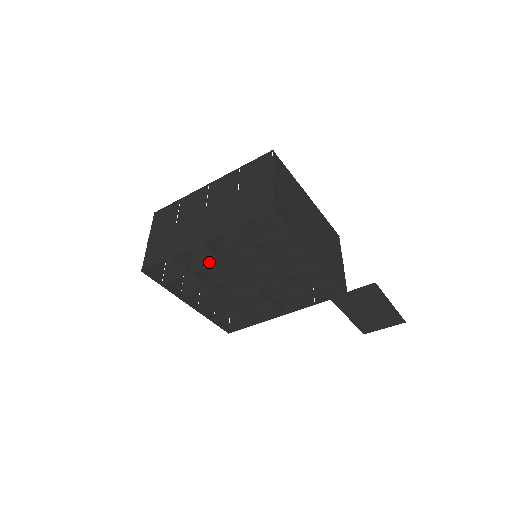
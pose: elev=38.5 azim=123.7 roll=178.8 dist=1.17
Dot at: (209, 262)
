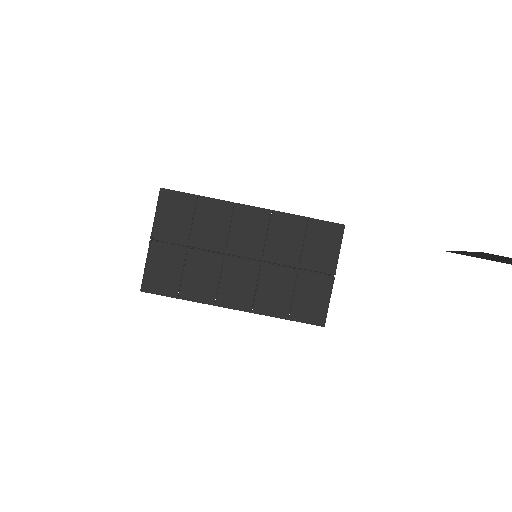
Dot at: occluded
